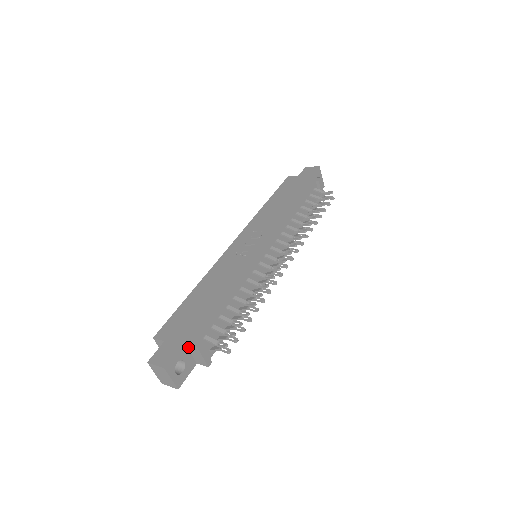
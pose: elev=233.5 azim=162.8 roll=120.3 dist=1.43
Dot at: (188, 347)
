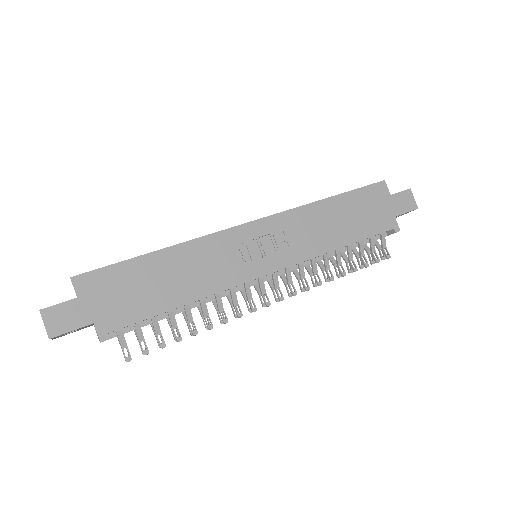
Dot at: (94, 325)
